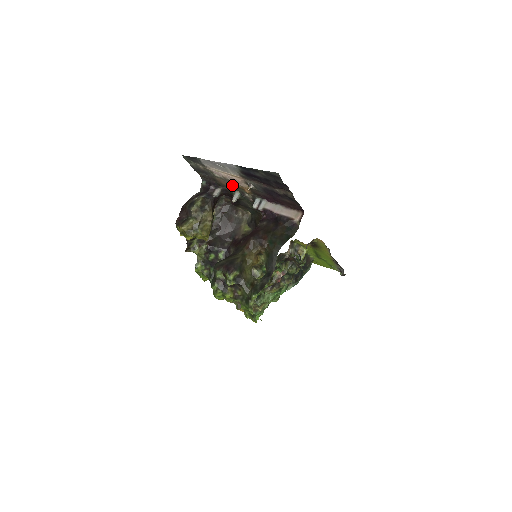
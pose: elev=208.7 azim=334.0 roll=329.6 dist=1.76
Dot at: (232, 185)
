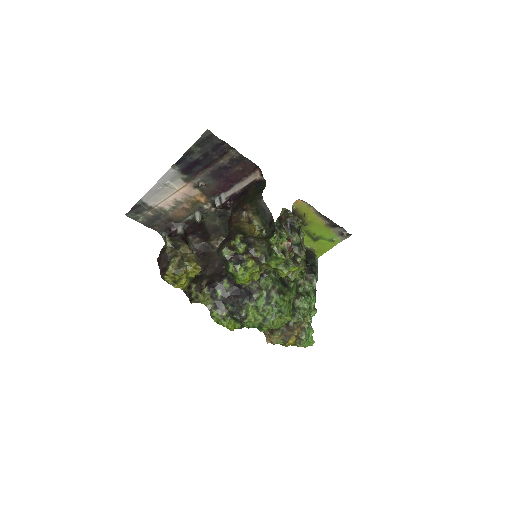
Dot at: (187, 208)
